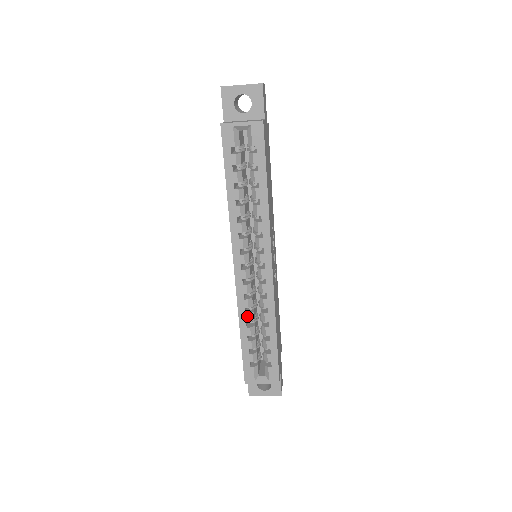
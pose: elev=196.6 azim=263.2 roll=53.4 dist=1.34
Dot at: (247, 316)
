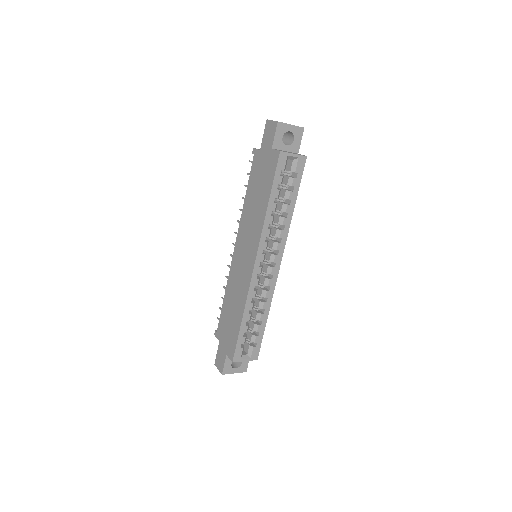
Dot at: (252, 304)
